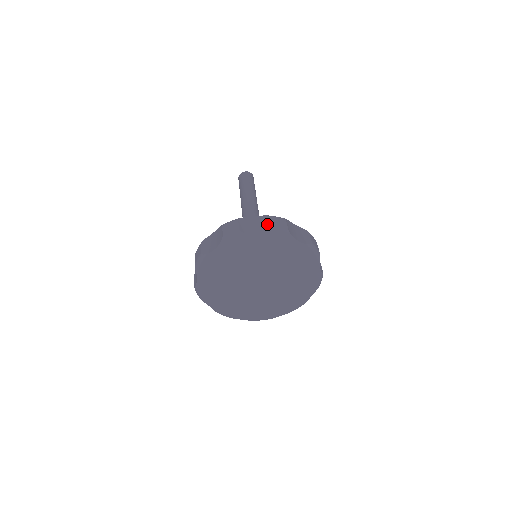
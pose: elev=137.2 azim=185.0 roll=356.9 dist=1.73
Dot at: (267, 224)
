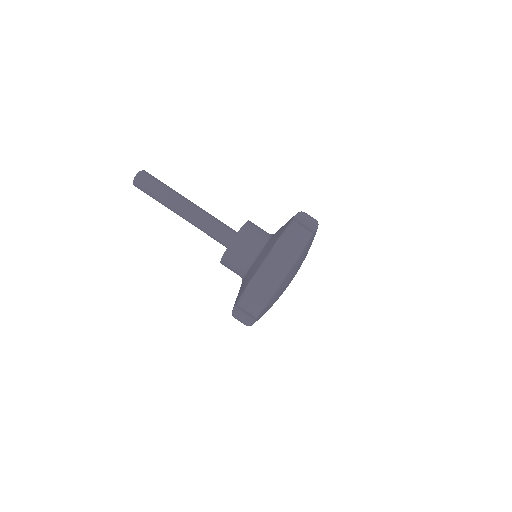
Dot at: (311, 220)
